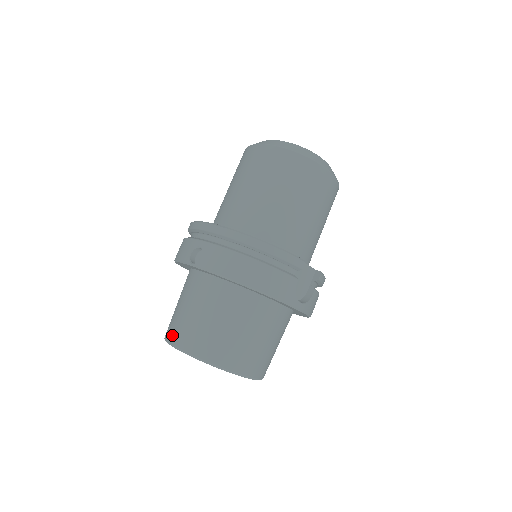
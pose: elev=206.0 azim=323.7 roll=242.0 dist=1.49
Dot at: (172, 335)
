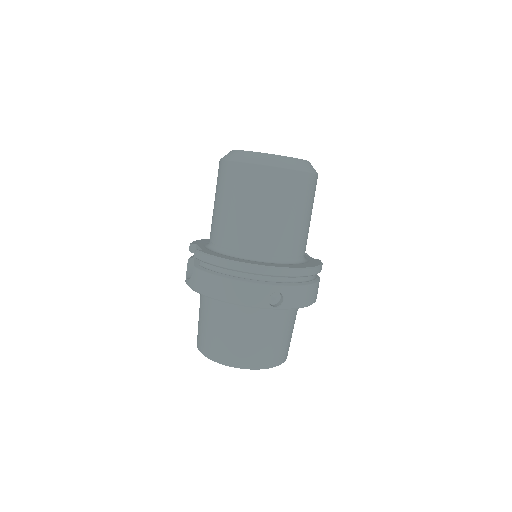
Dot at: (248, 362)
